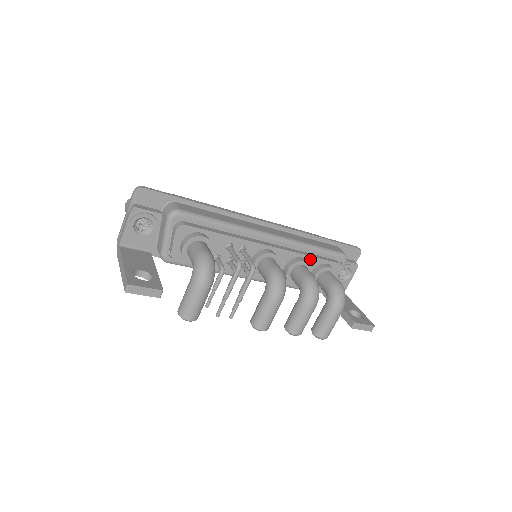
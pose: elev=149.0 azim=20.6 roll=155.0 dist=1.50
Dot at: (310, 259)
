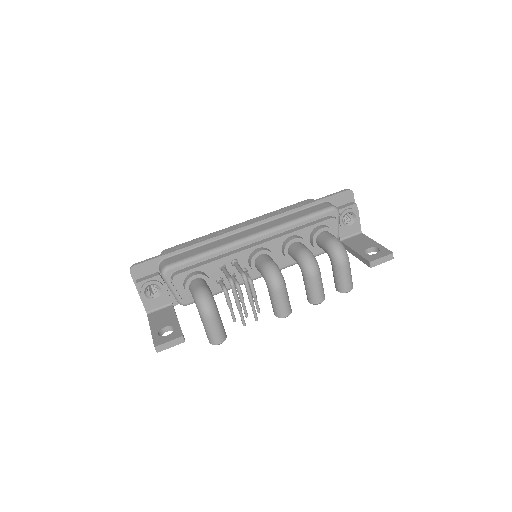
Dot at: (300, 232)
